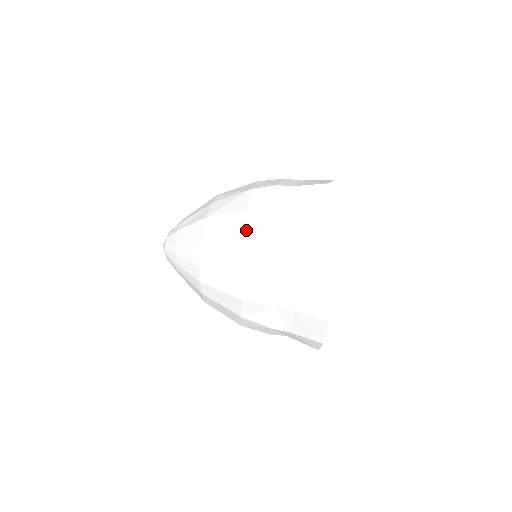
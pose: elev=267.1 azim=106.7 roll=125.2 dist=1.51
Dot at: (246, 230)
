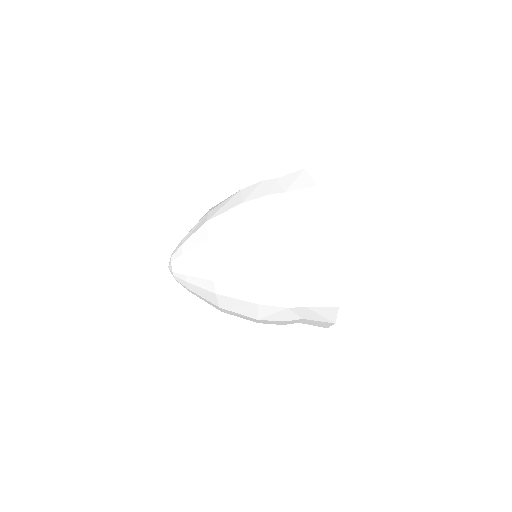
Dot at: (246, 217)
